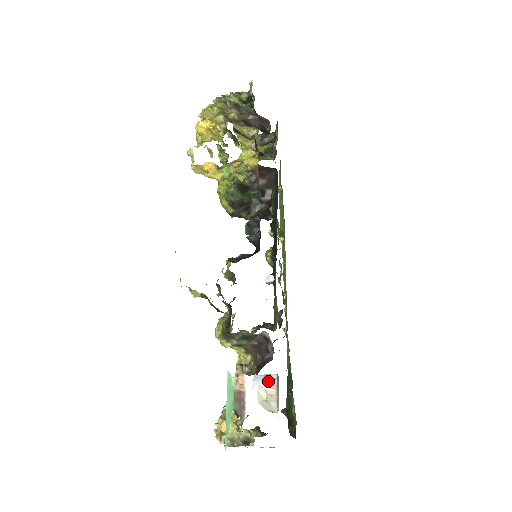
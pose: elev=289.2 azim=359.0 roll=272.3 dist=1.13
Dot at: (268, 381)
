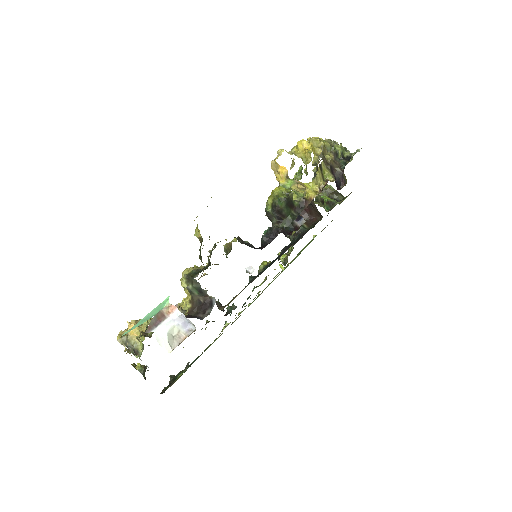
Dot at: (187, 327)
